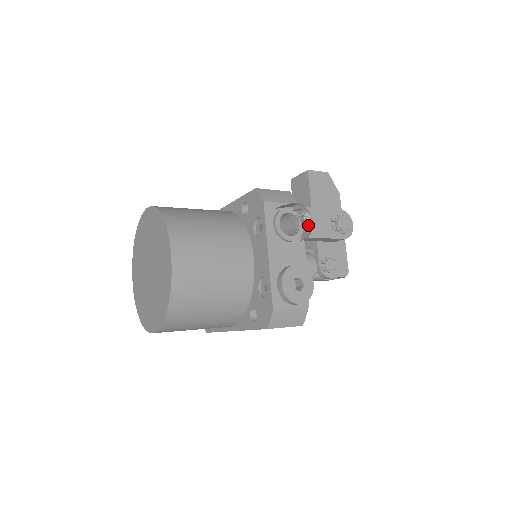
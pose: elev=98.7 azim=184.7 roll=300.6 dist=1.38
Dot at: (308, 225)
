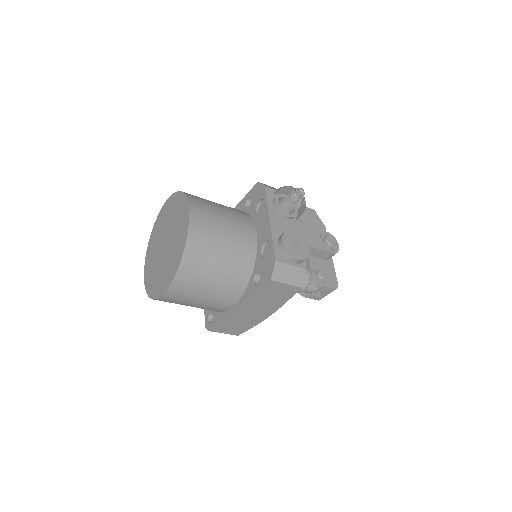
Dot at: (302, 202)
